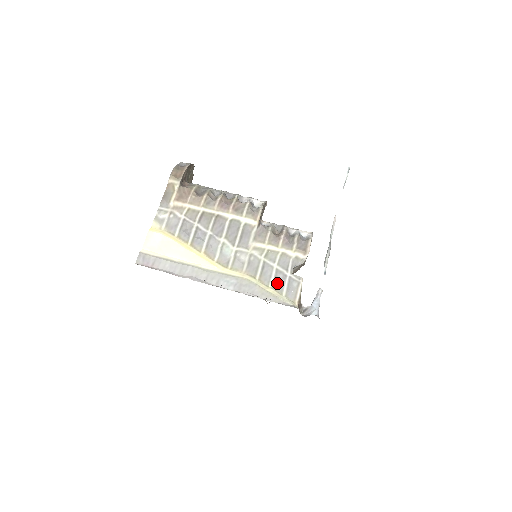
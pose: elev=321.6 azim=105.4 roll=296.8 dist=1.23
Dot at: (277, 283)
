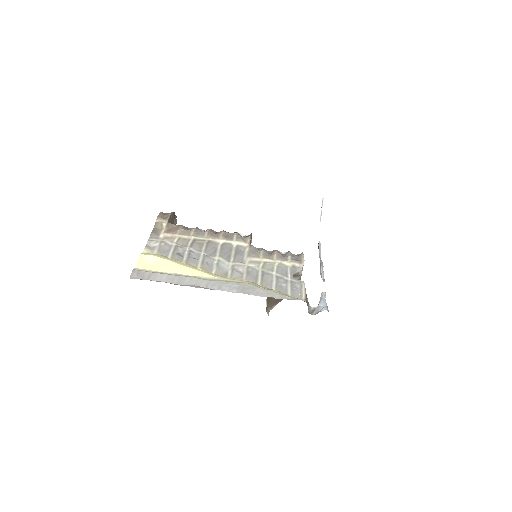
Dot at: (280, 286)
